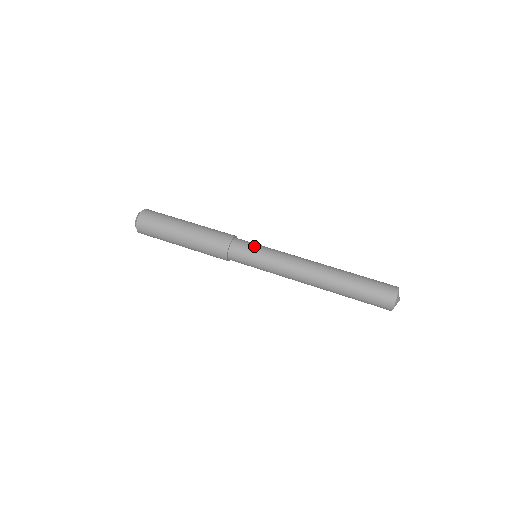
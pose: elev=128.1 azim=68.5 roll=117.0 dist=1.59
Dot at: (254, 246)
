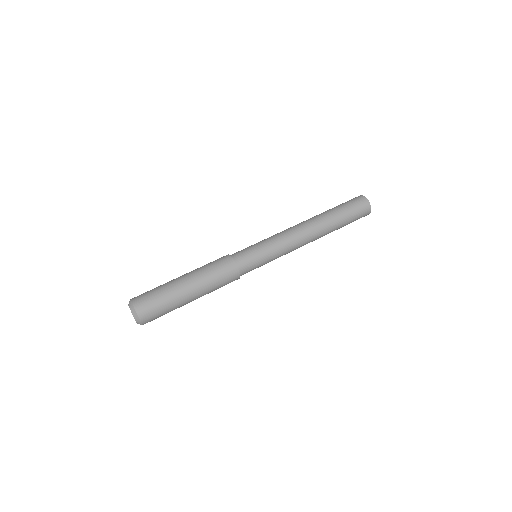
Dot at: (253, 250)
